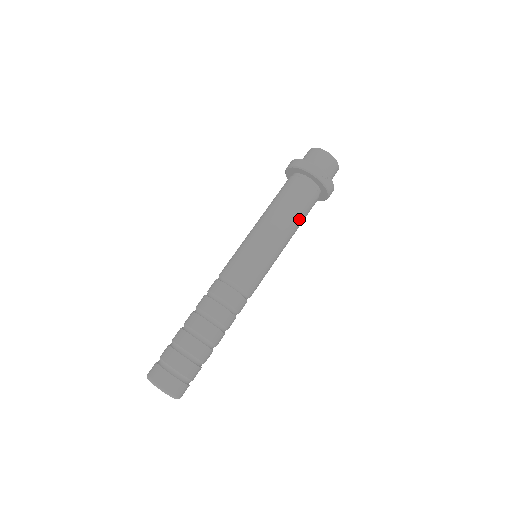
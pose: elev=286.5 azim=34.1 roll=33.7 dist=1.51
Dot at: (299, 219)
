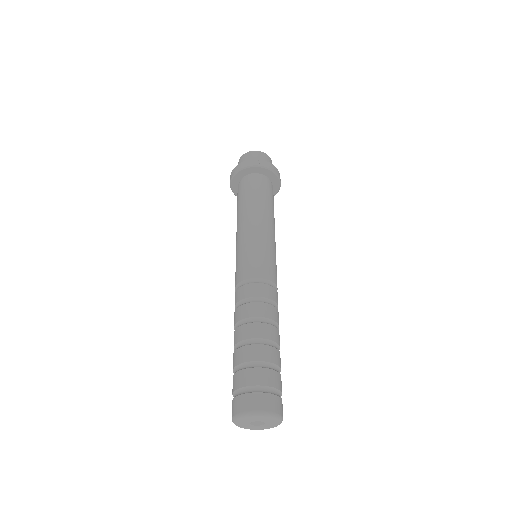
Dot at: (264, 202)
